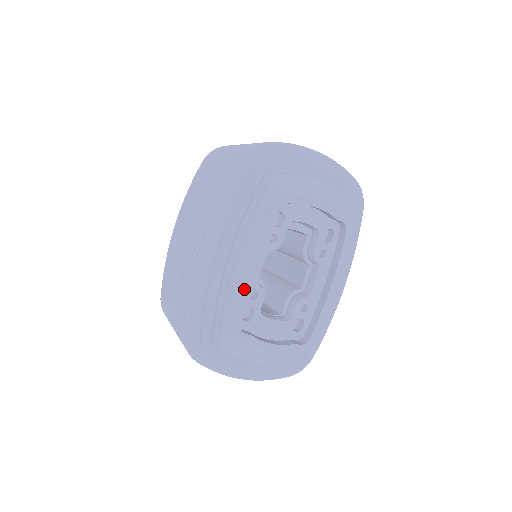
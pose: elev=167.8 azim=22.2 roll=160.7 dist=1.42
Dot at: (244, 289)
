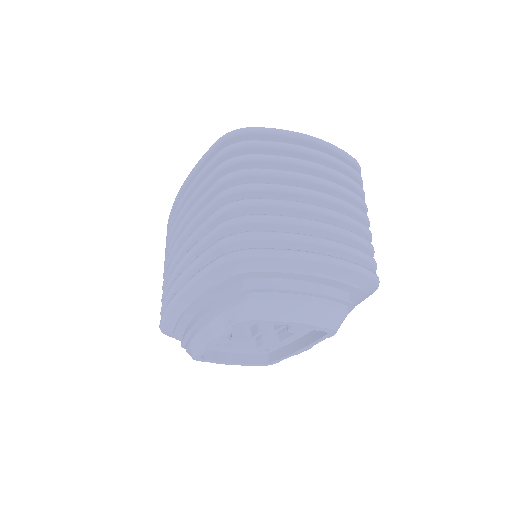
Dot at: (204, 349)
